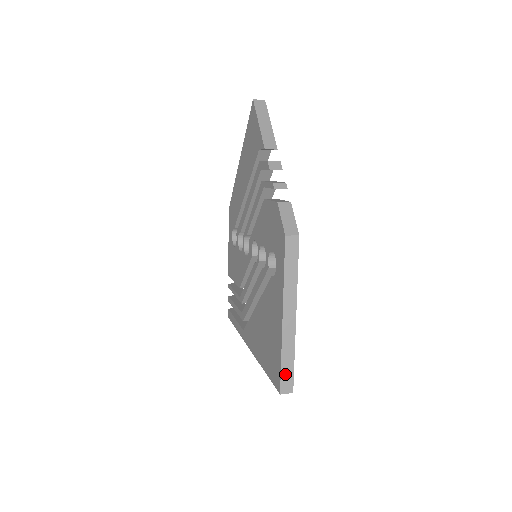
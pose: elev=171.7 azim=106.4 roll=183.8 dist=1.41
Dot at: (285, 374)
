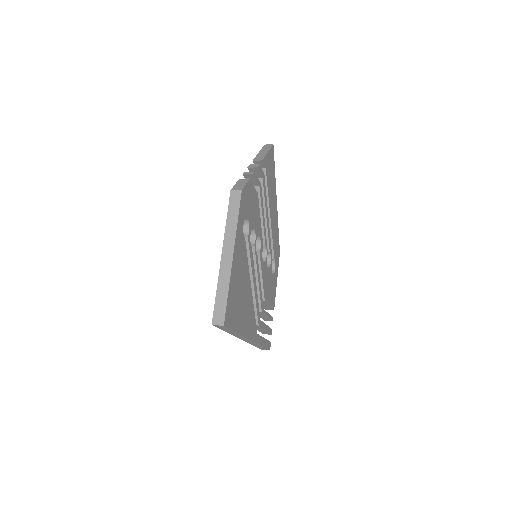
Dot at: (218, 306)
